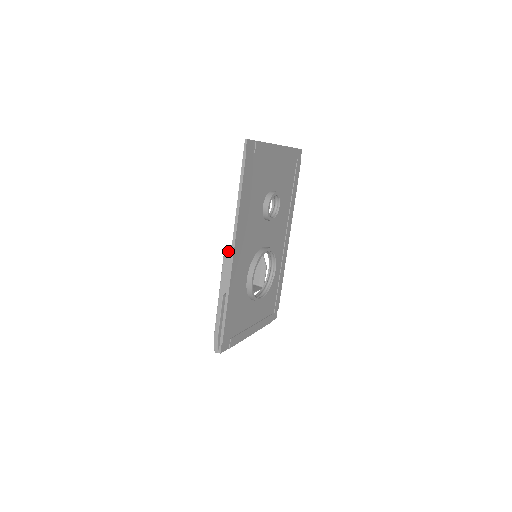
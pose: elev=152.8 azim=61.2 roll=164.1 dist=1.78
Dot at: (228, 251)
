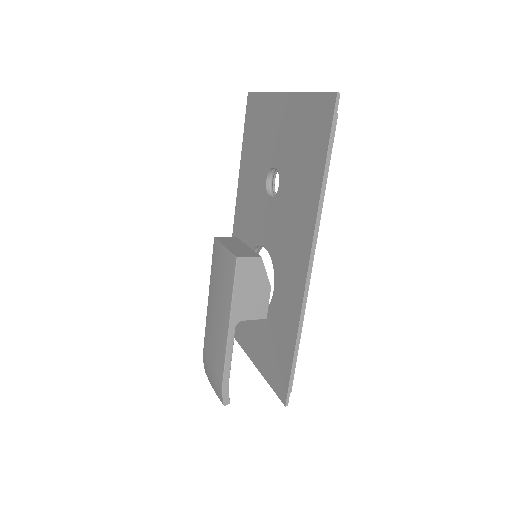
Dot at: (243, 262)
